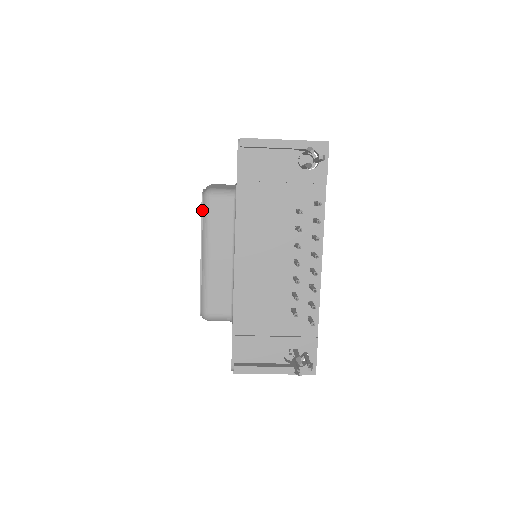
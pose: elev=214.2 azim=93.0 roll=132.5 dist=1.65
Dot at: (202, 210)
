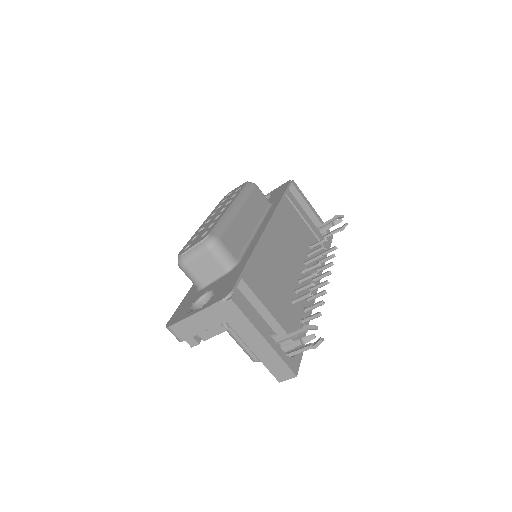
Dot at: (245, 186)
